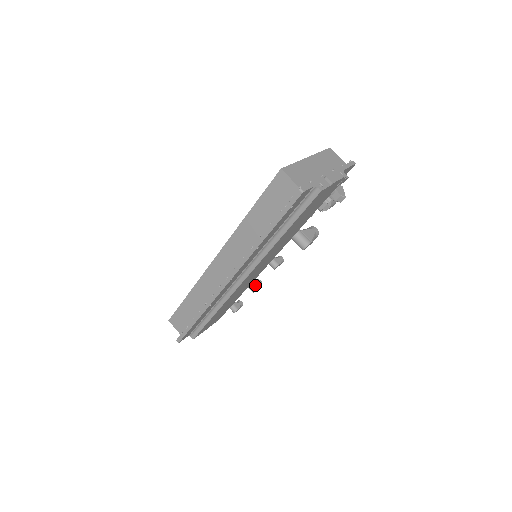
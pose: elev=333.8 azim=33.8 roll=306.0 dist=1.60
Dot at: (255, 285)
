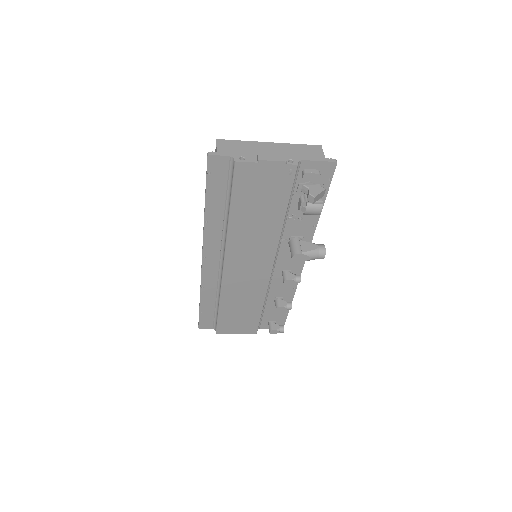
Dot at: (280, 303)
